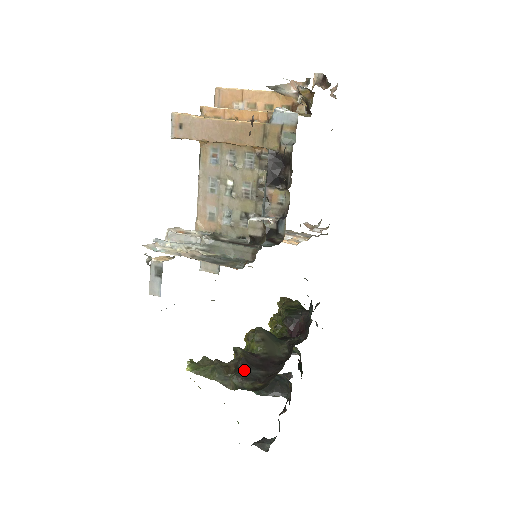
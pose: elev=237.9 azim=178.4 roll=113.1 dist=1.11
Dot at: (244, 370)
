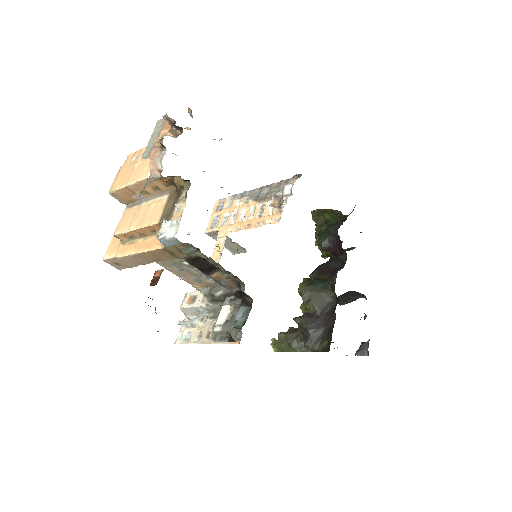
Dot at: (309, 337)
